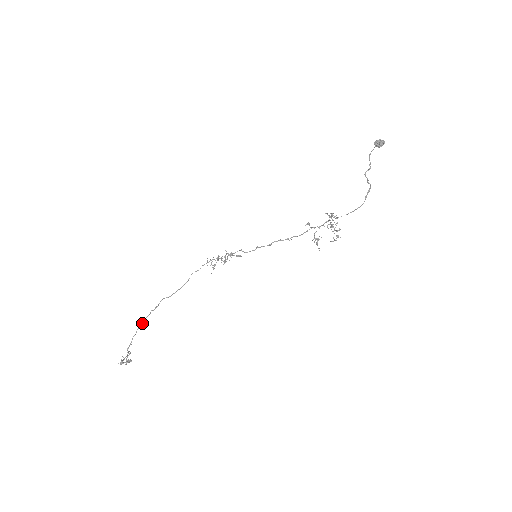
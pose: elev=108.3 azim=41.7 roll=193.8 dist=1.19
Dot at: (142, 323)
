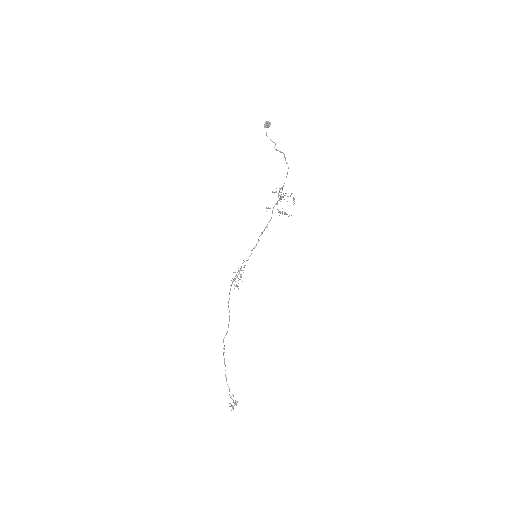
Dot at: occluded
